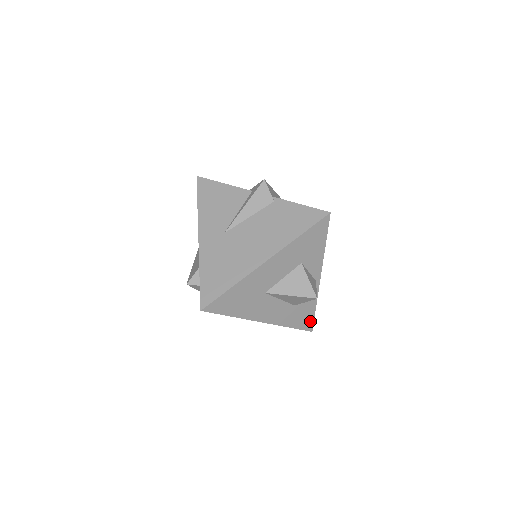
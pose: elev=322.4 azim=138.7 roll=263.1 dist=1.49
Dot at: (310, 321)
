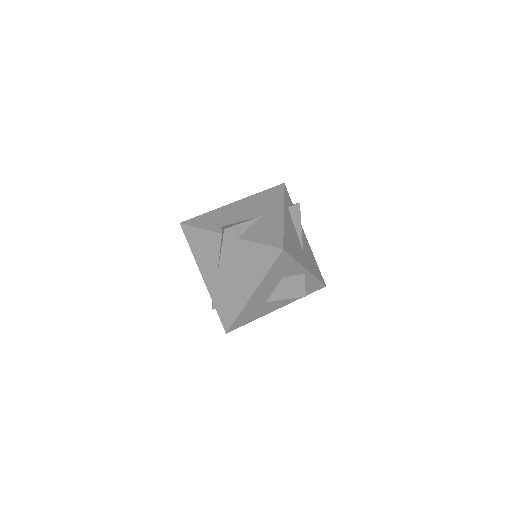
Dot at: (319, 285)
